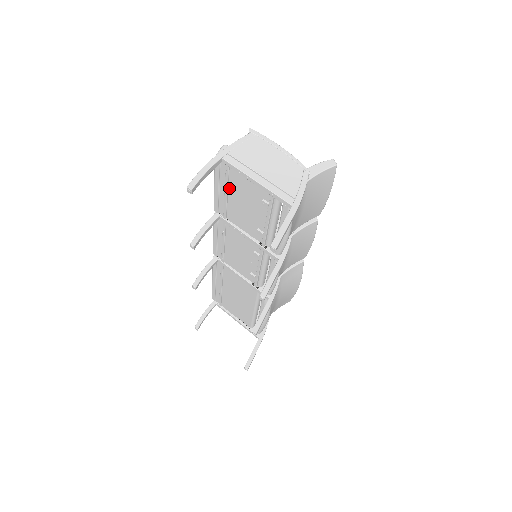
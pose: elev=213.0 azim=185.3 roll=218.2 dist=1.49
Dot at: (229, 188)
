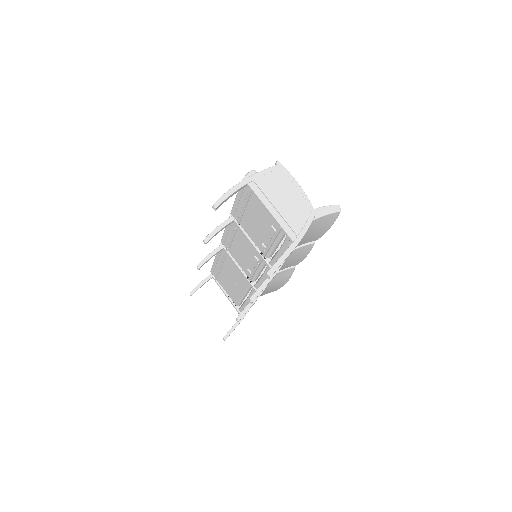
Dot at: (247, 205)
